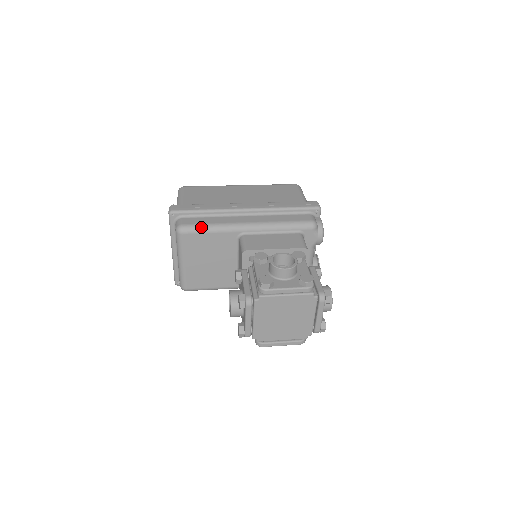
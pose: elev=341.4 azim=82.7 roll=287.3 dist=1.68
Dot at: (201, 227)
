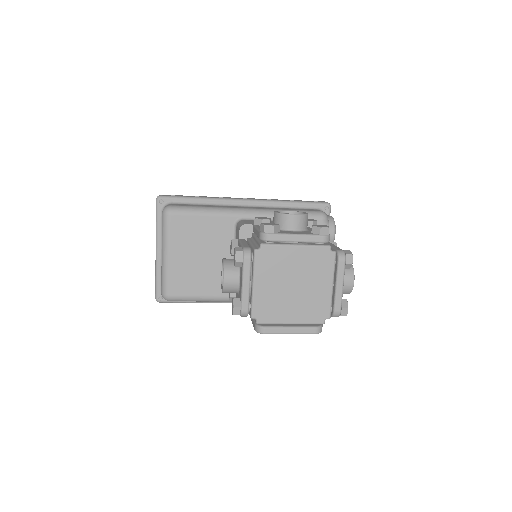
Dot at: (192, 208)
